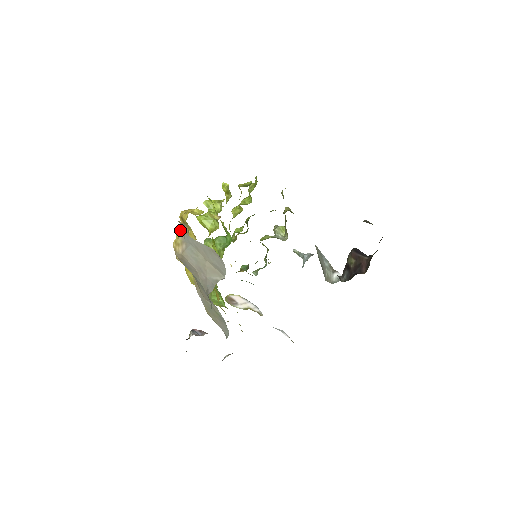
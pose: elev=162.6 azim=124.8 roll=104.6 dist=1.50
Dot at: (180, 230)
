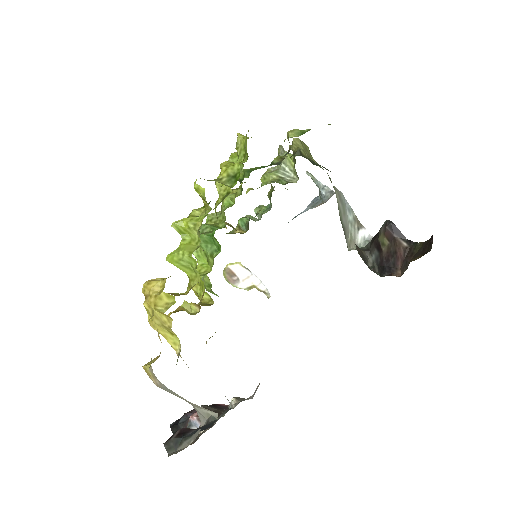
Dot at: occluded
